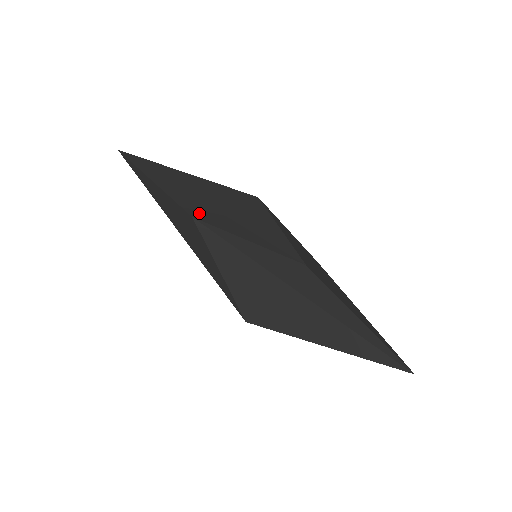
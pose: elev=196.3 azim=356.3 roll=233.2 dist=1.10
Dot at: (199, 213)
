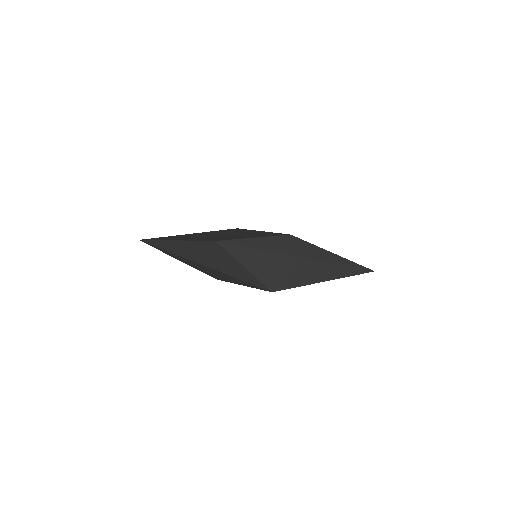
Dot at: (217, 239)
